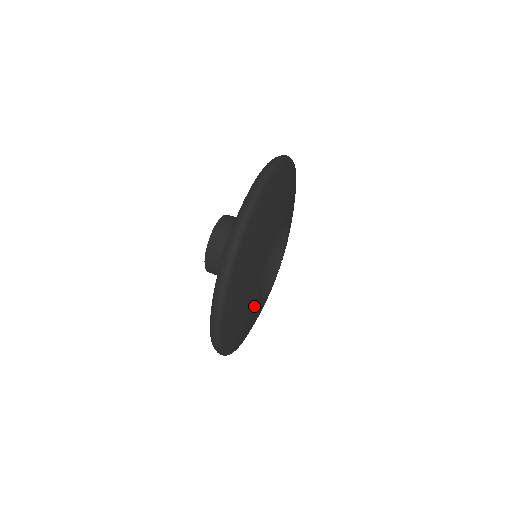
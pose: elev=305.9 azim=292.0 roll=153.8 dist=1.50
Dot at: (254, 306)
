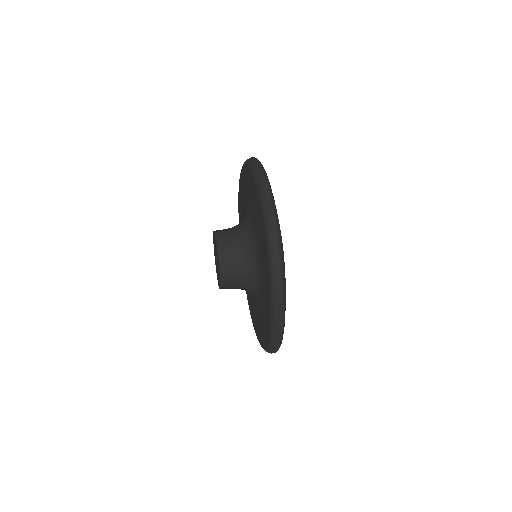
Dot at: occluded
